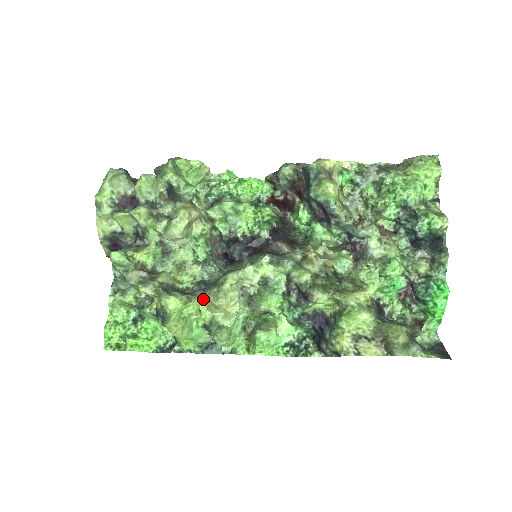
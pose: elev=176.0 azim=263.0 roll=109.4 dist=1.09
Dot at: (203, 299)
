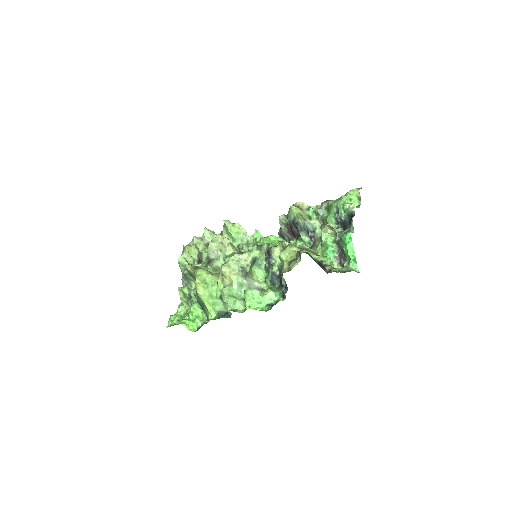
Dot at: (219, 274)
